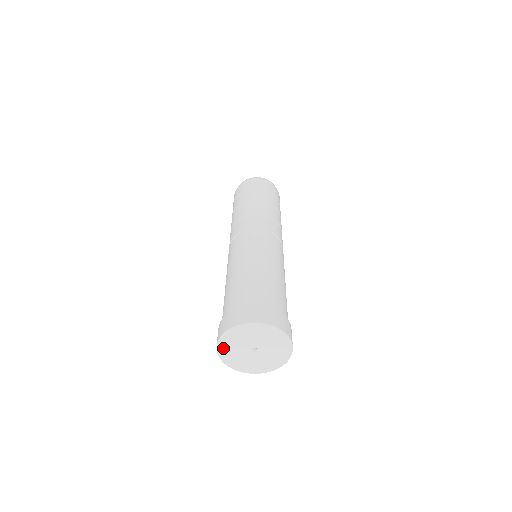
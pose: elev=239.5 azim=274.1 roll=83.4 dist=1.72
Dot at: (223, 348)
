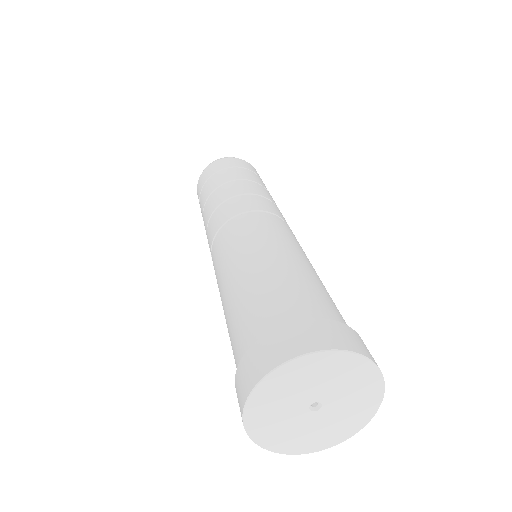
Dot at: (257, 406)
